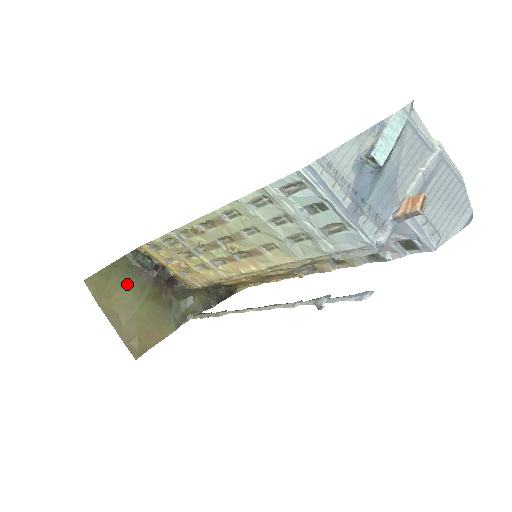
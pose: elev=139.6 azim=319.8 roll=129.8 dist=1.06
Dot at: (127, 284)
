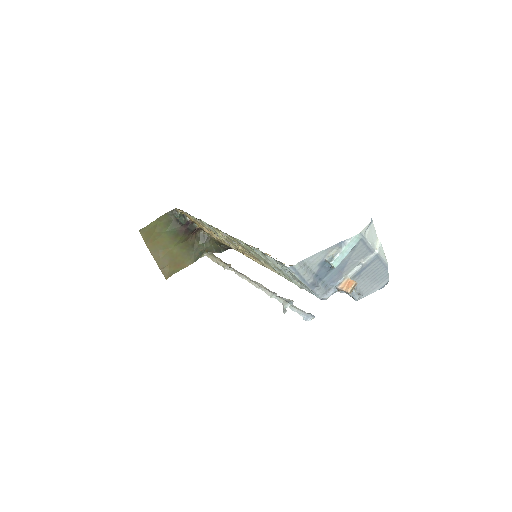
Dot at: (166, 233)
